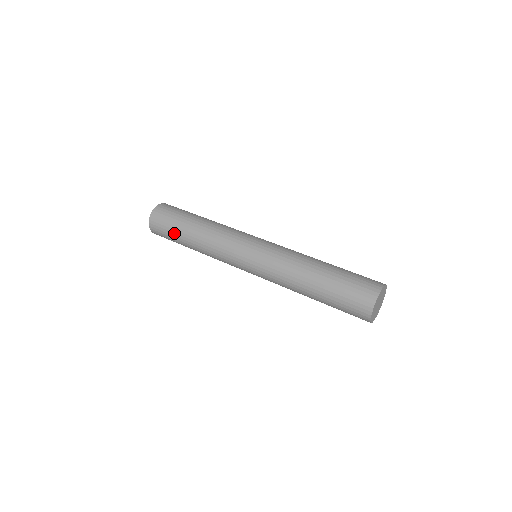
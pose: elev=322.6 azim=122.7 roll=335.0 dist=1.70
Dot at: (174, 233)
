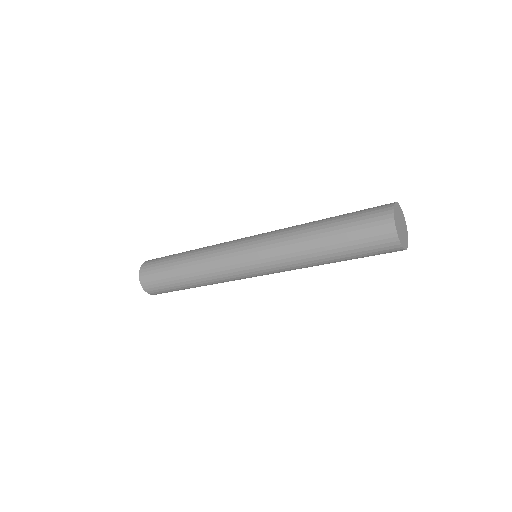
Dot at: (169, 282)
